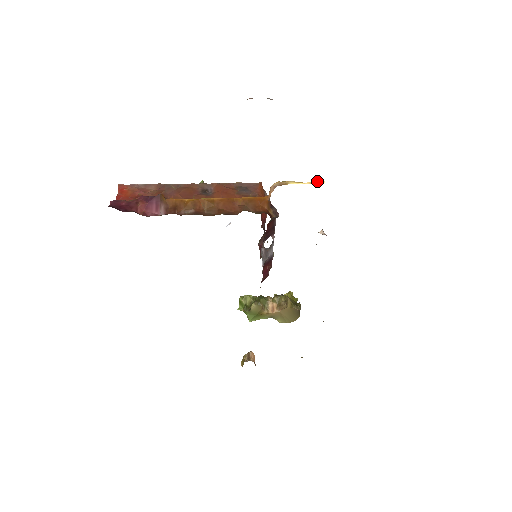
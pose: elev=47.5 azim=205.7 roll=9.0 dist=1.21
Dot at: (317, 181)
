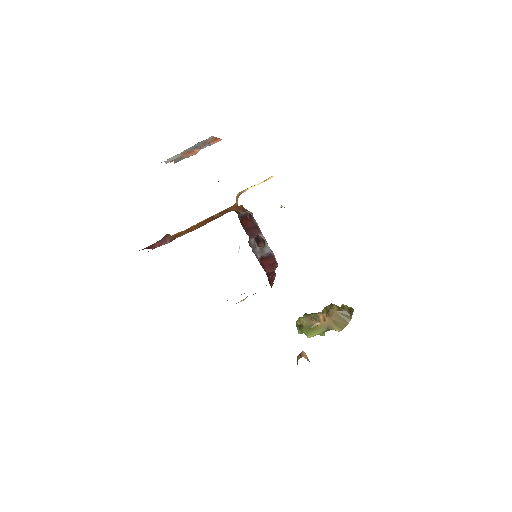
Dot at: (268, 178)
